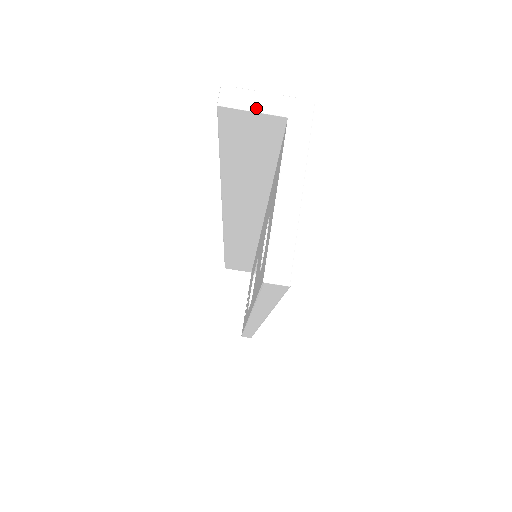
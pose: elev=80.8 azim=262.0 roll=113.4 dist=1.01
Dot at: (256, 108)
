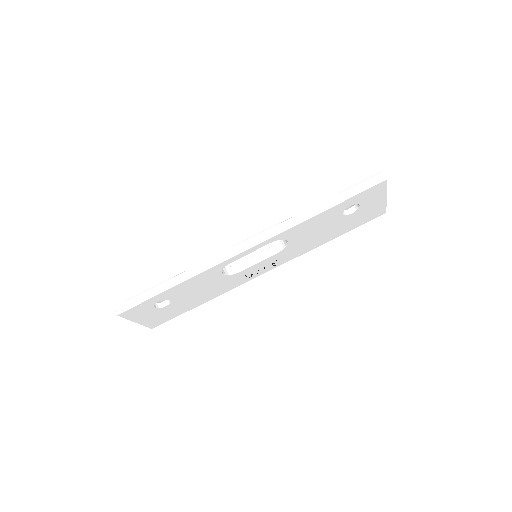
Dot at: occluded
